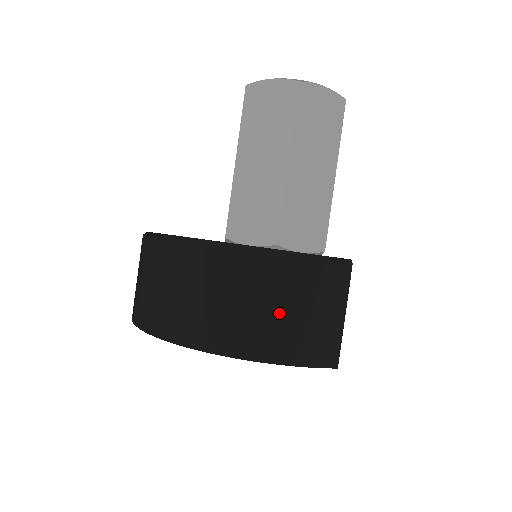
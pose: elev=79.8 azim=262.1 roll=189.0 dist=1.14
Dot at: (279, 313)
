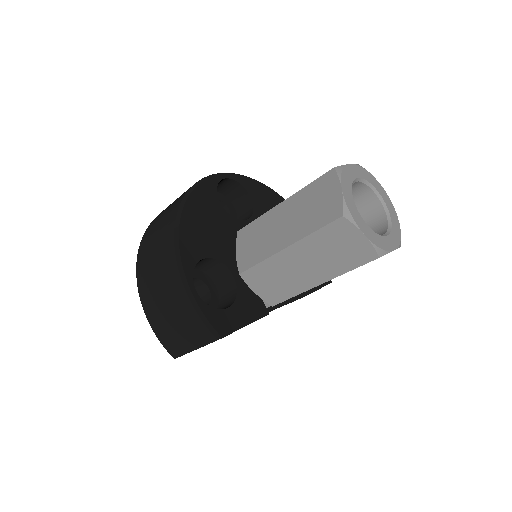
Dot at: (166, 310)
